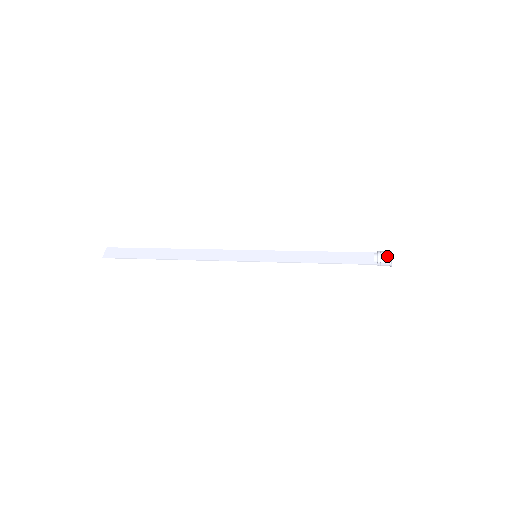
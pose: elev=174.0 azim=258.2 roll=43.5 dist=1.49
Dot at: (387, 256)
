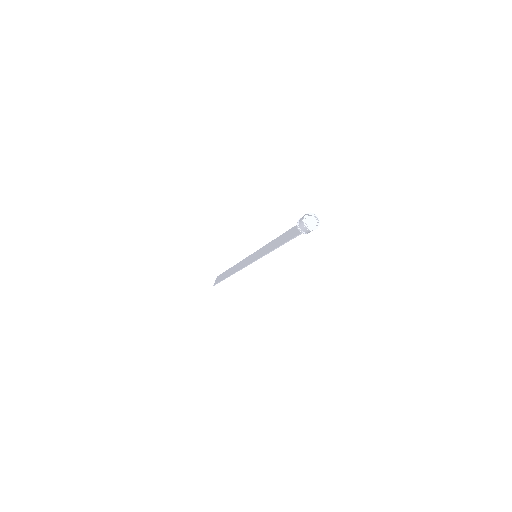
Dot at: (301, 221)
